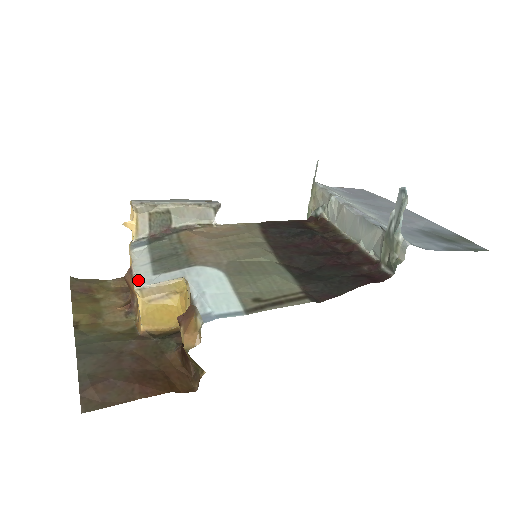
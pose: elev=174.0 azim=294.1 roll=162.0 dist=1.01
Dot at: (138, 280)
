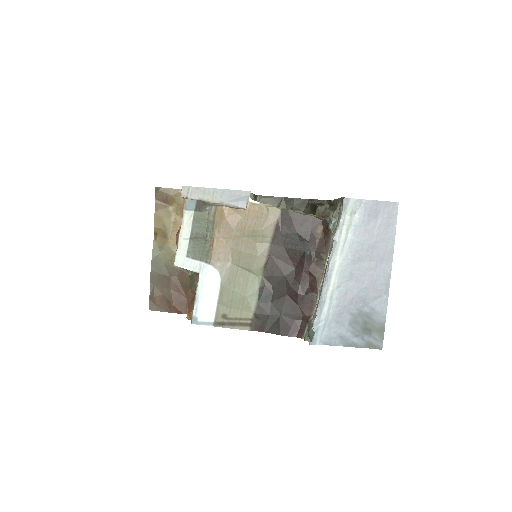
Dot at: (177, 257)
